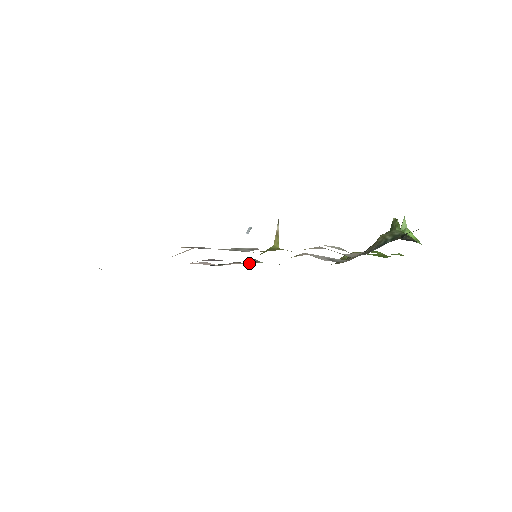
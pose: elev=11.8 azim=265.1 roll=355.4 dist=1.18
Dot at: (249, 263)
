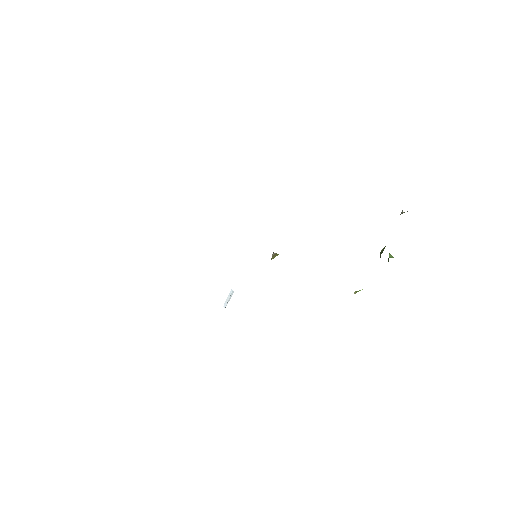
Dot at: occluded
